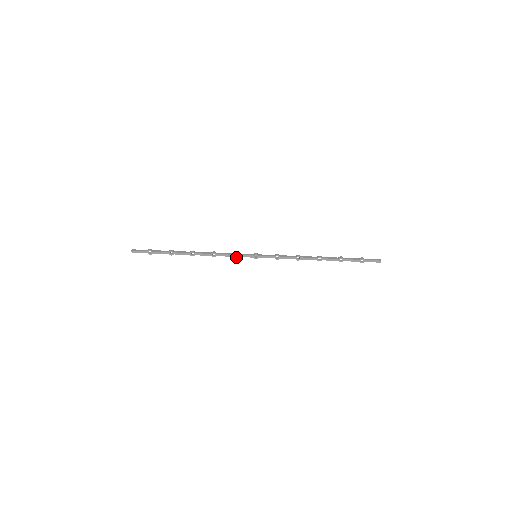
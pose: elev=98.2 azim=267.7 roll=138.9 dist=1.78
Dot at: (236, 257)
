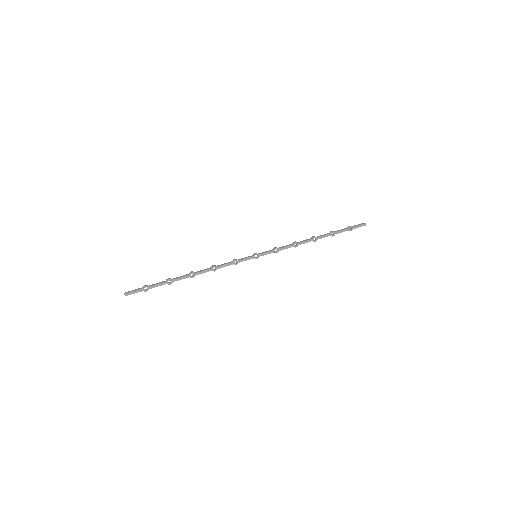
Dot at: (237, 263)
